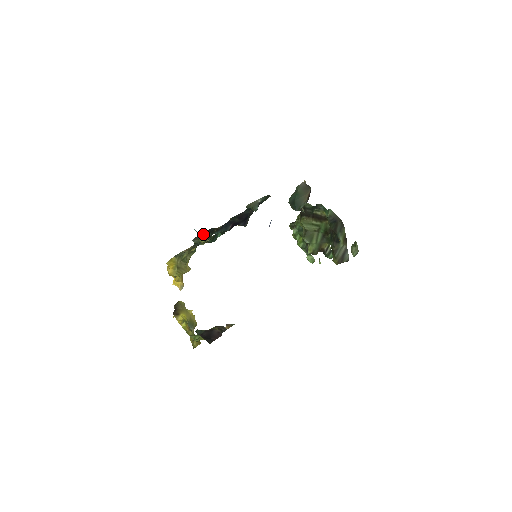
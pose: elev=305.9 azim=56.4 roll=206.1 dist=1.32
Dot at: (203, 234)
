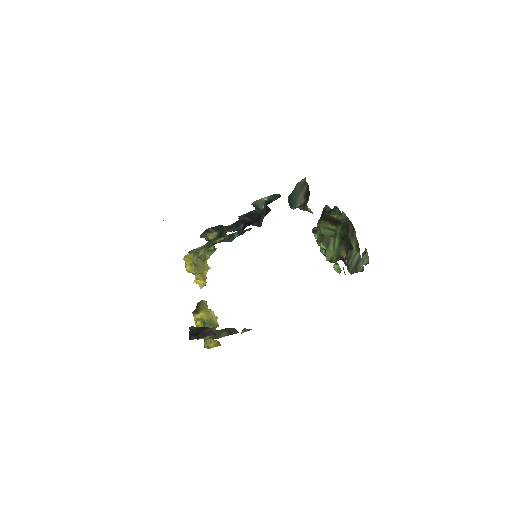
Dot at: (209, 230)
